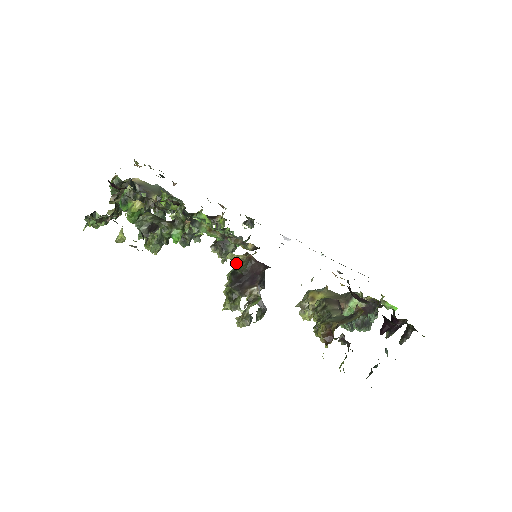
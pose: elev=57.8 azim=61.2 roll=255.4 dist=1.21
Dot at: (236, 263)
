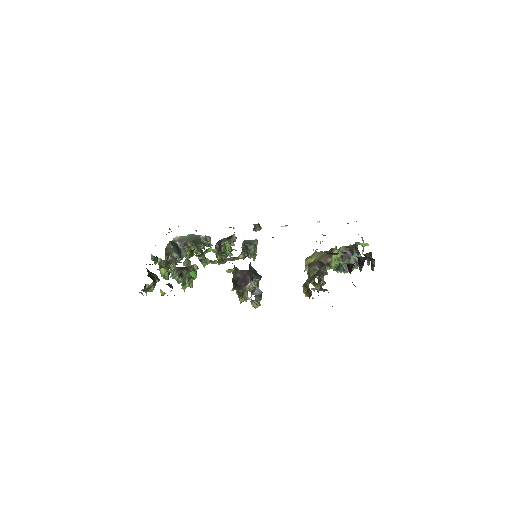
Dot at: occluded
